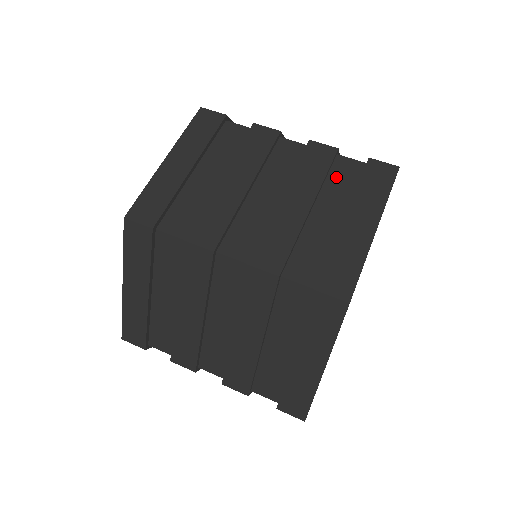
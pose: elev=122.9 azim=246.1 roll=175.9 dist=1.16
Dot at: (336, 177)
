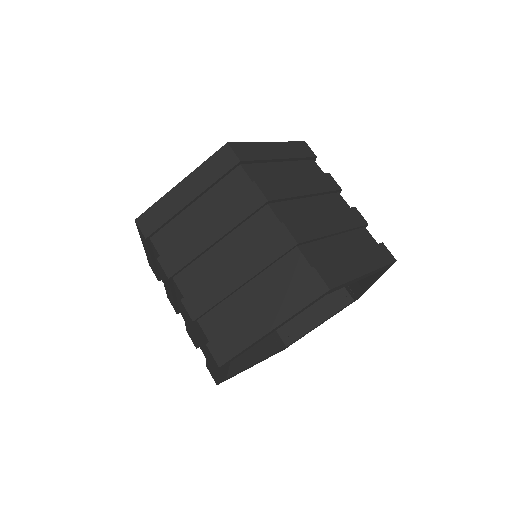
Dot at: (358, 235)
